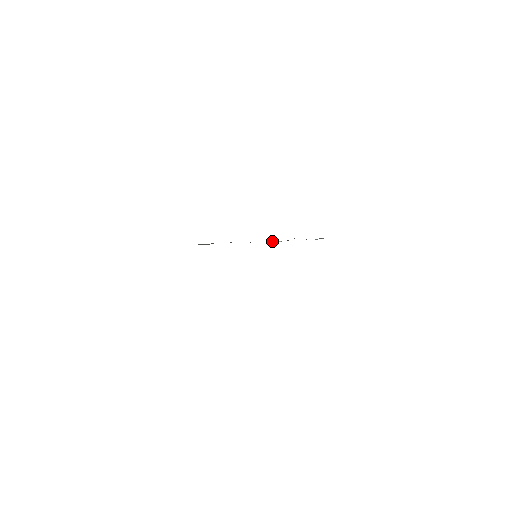
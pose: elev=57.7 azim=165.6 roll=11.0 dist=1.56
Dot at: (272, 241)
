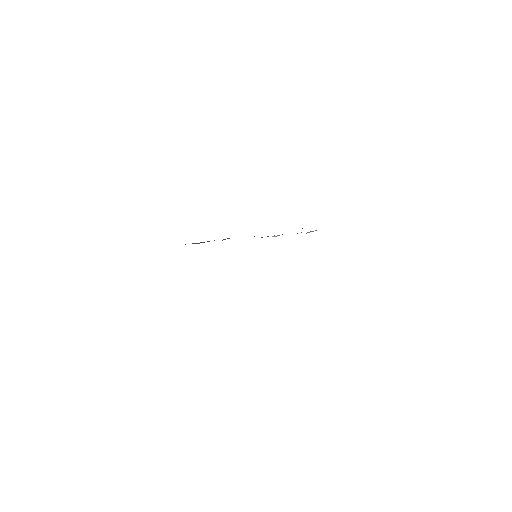
Dot at: occluded
